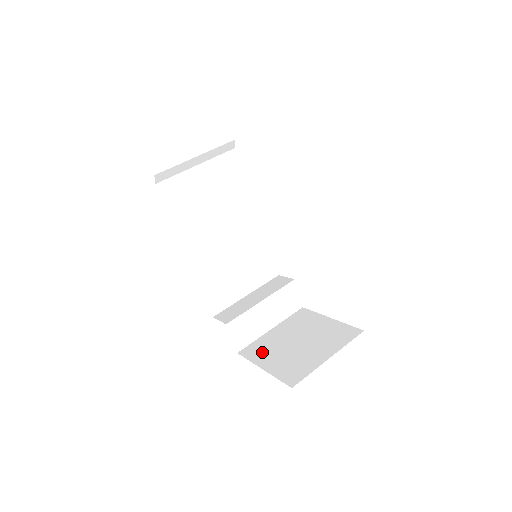
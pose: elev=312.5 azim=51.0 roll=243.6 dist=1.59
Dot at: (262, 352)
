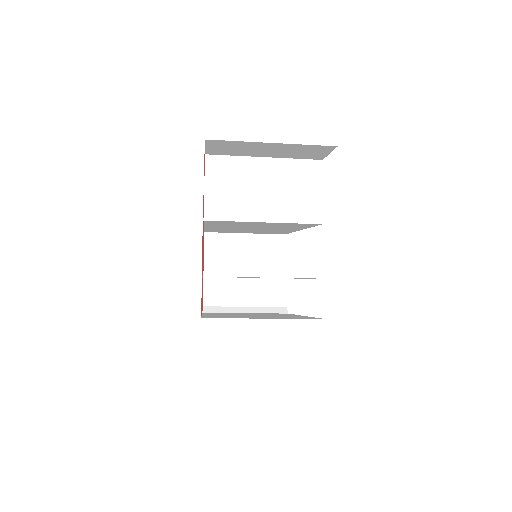
Dot at: occluded
